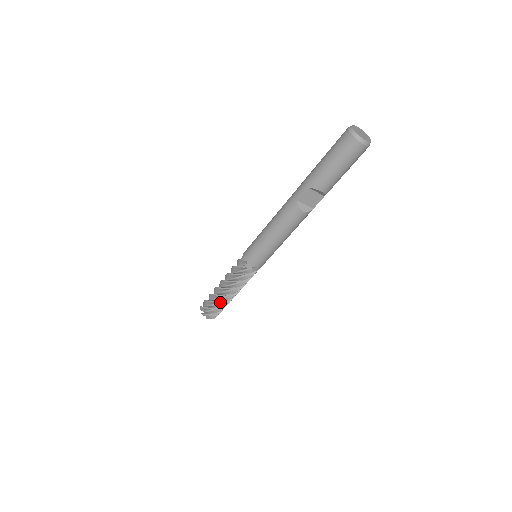
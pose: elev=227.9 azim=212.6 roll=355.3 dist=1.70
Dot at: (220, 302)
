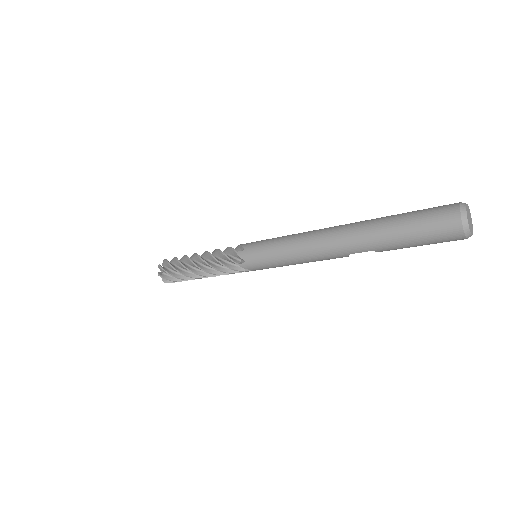
Dot at: occluded
